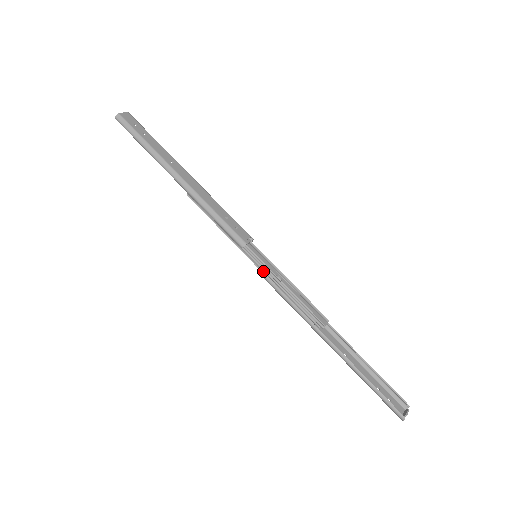
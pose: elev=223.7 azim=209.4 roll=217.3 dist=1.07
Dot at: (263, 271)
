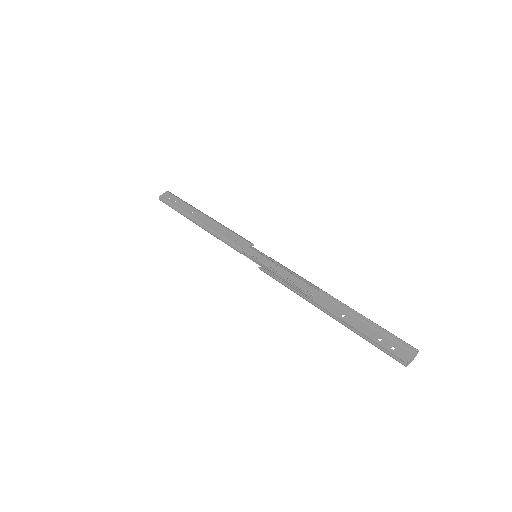
Dot at: (262, 266)
